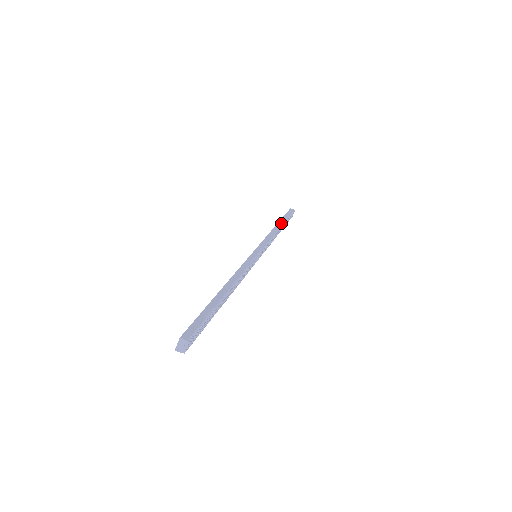
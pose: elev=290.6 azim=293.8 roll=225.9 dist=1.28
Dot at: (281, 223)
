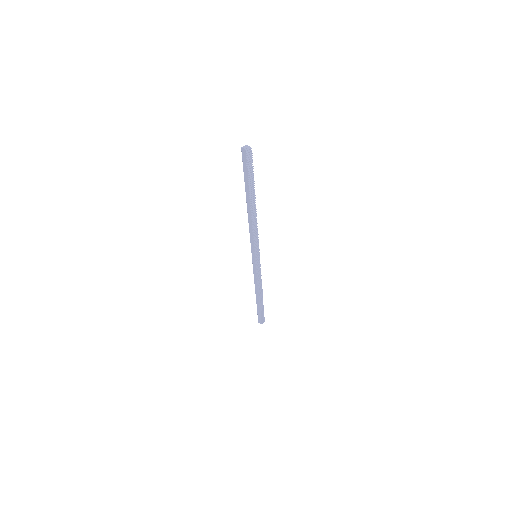
Dot at: (261, 297)
